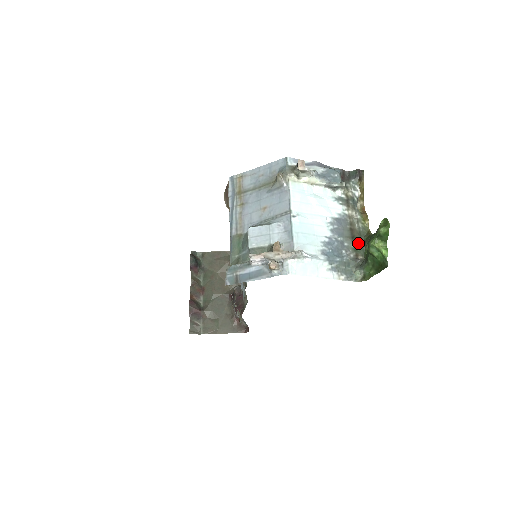
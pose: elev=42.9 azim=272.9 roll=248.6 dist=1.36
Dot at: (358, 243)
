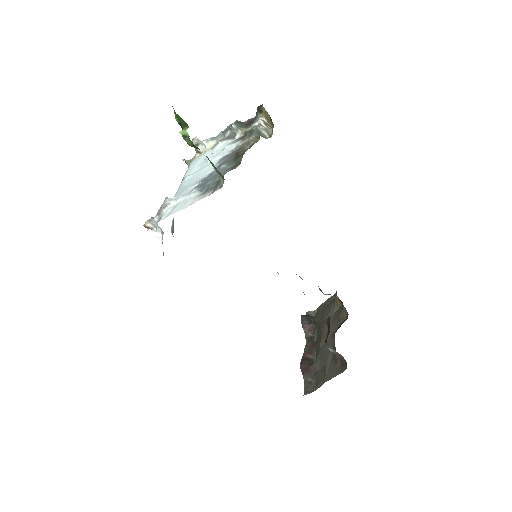
Dot at: (241, 158)
